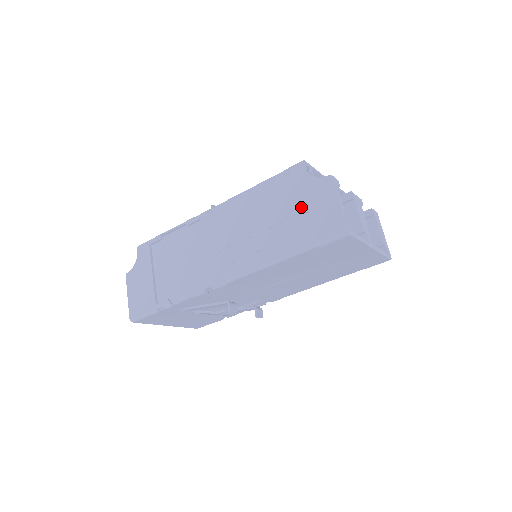
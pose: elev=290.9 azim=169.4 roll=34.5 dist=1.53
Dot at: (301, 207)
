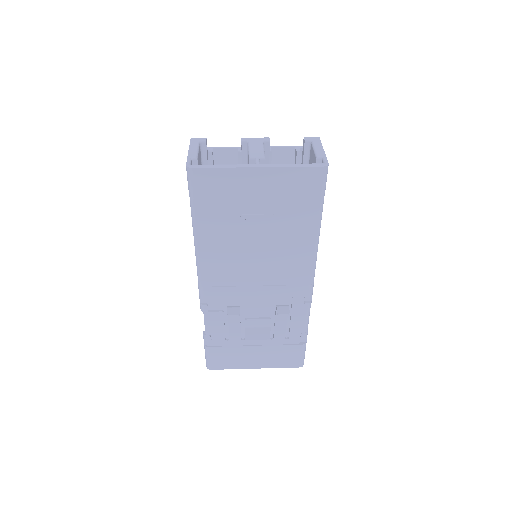
Dot at: occluded
